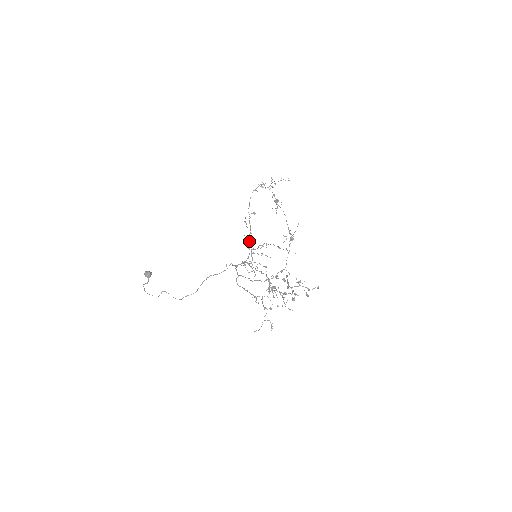
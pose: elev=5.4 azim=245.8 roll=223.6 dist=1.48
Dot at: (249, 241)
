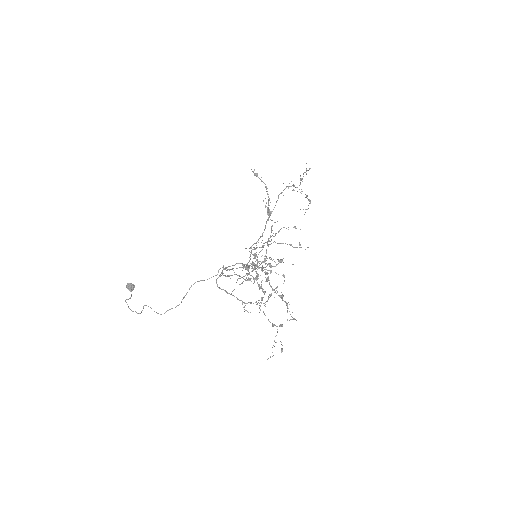
Dot at: (255, 243)
